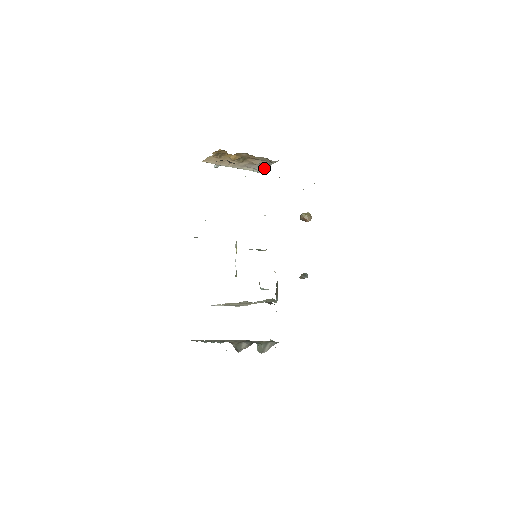
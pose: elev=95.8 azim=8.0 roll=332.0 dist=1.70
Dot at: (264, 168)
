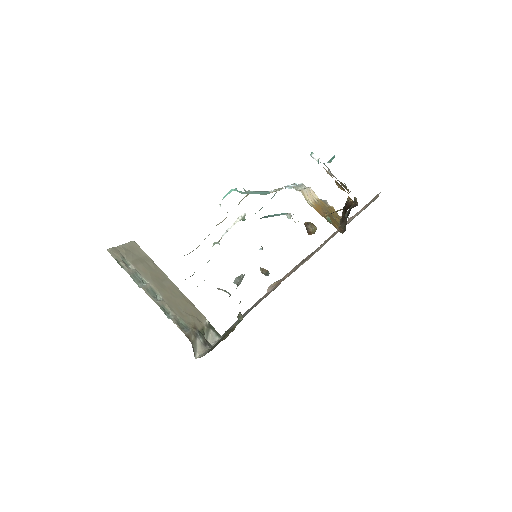
Dot at: occluded
